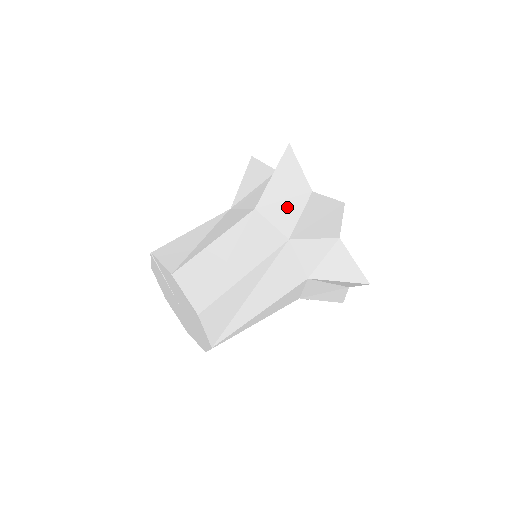
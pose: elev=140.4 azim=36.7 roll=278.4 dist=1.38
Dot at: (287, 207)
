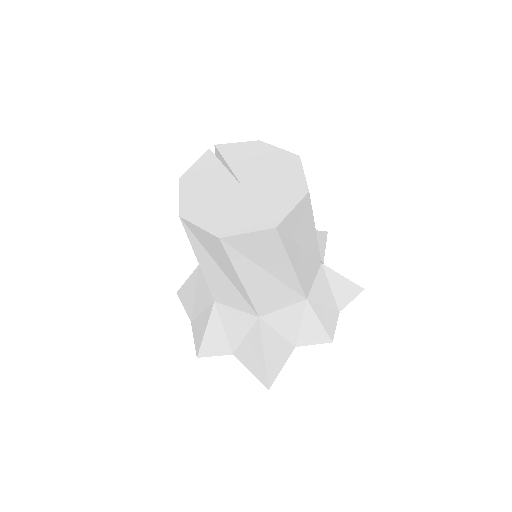
Dot at: occluded
